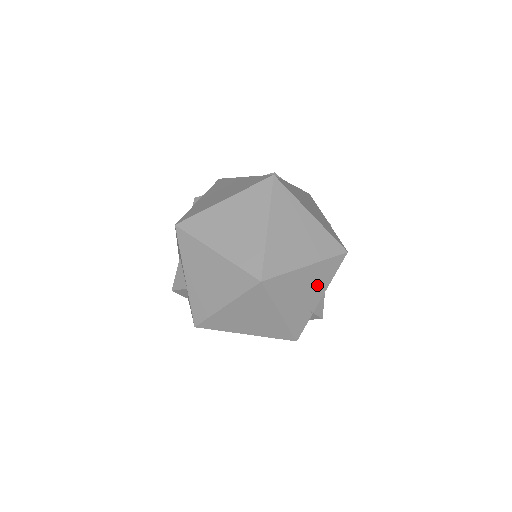
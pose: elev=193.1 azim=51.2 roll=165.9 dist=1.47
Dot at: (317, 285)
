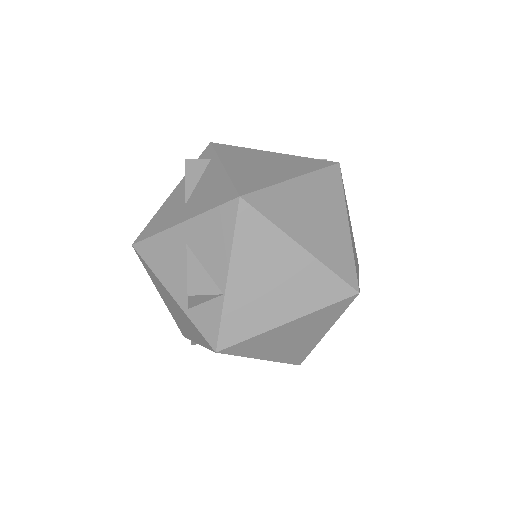
Dot at: occluded
